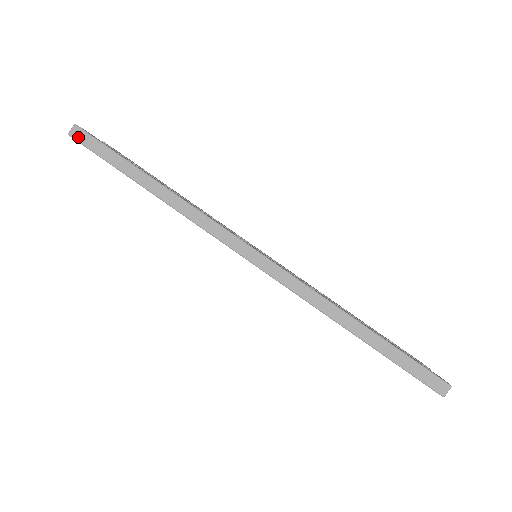
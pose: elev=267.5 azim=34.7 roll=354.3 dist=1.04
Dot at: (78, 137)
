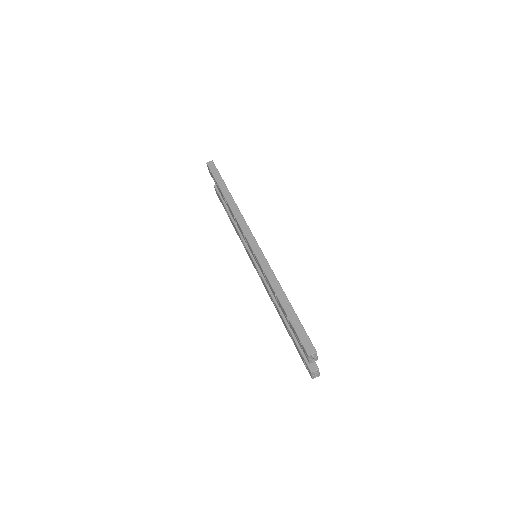
Dot at: (210, 165)
